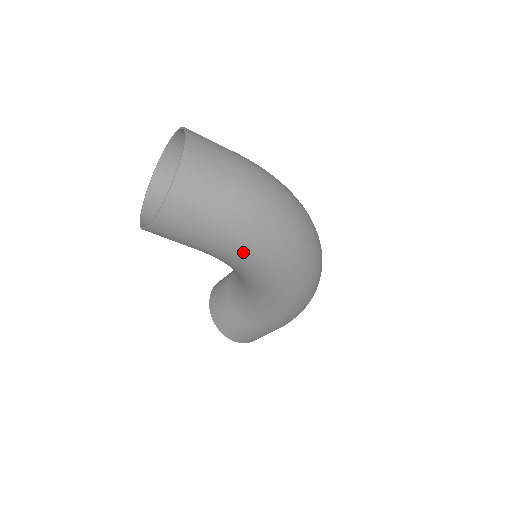
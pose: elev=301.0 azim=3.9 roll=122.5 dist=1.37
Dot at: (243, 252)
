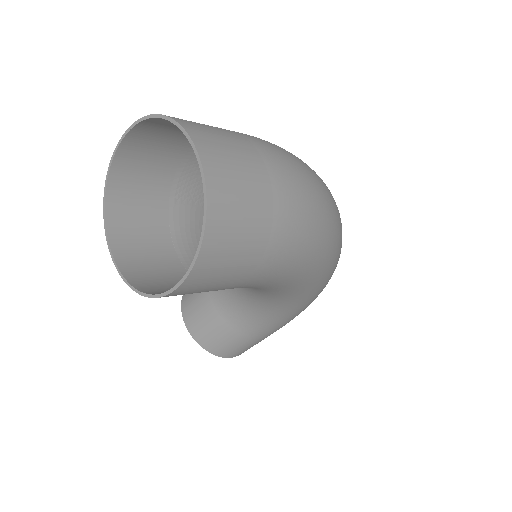
Dot at: (293, 269)
